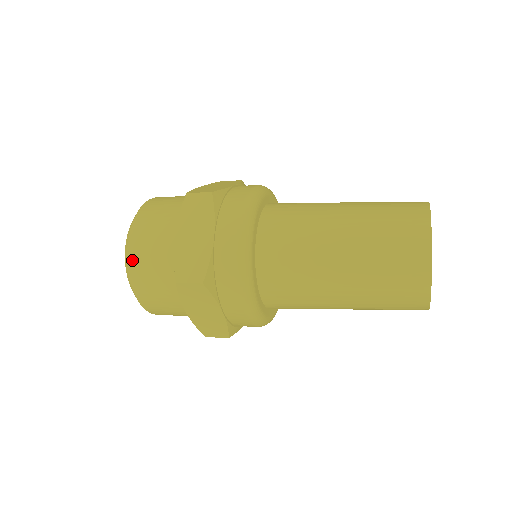
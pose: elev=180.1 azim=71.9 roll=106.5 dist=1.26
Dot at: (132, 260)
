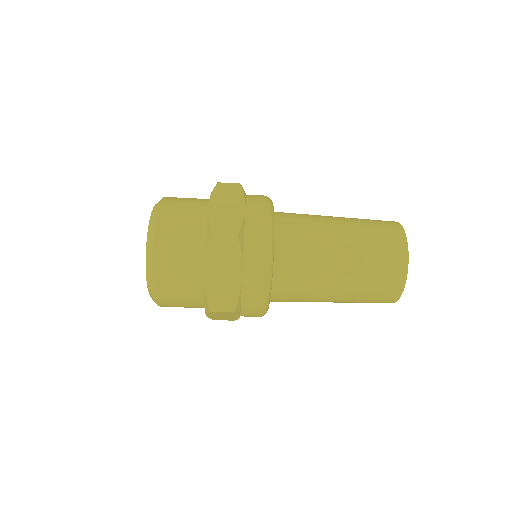
Dot at: occluded
